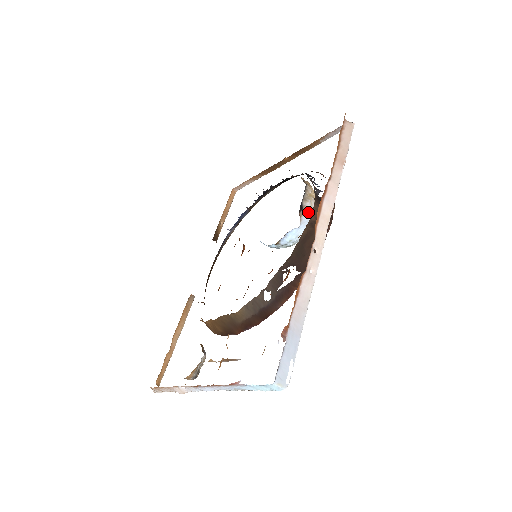
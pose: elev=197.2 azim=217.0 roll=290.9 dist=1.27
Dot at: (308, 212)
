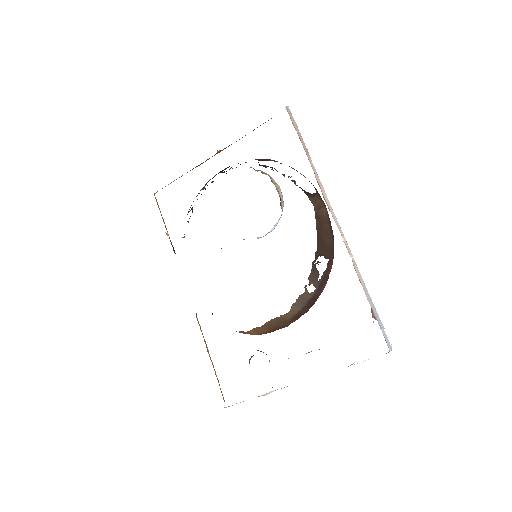
Dot at: occluded
